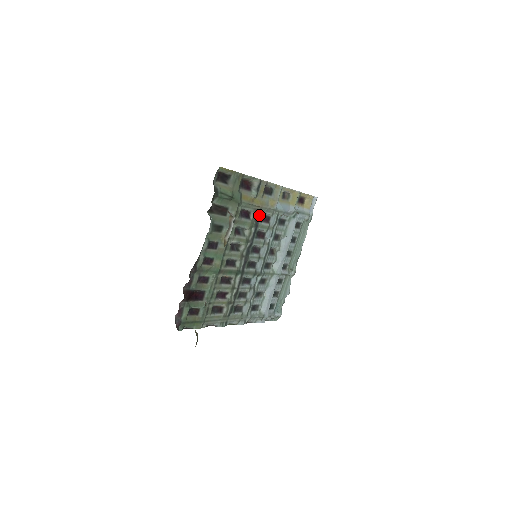
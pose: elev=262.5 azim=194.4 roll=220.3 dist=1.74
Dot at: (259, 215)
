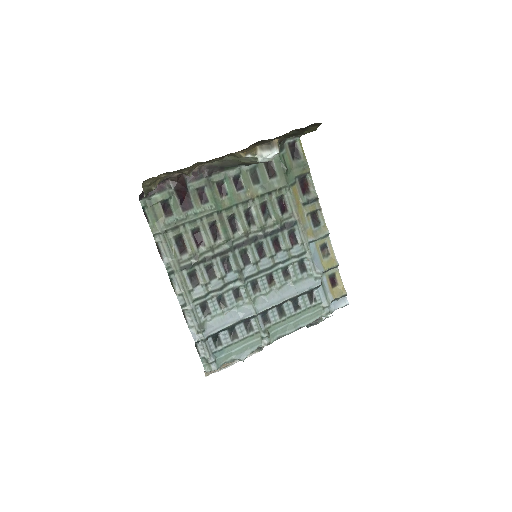
Dot at: (291, 224)
